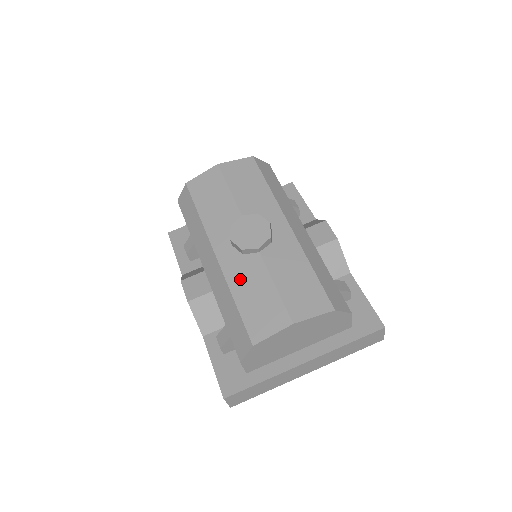
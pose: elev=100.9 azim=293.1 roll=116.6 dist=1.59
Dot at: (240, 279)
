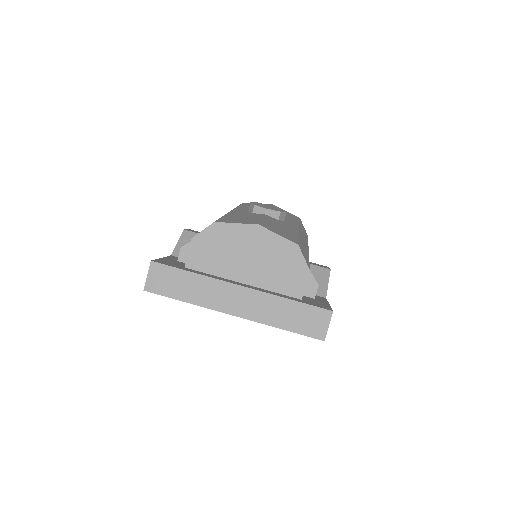
Dot at: (238, 214)
